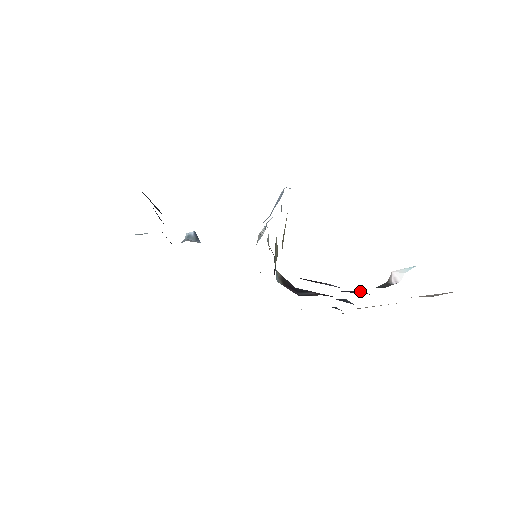
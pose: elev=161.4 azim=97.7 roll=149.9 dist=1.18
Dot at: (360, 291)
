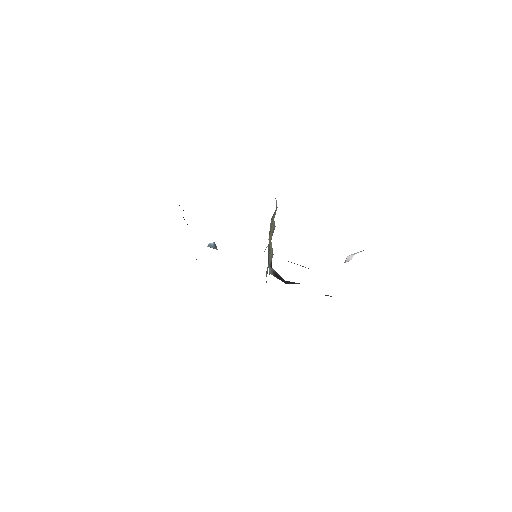
Dot at: occluded
